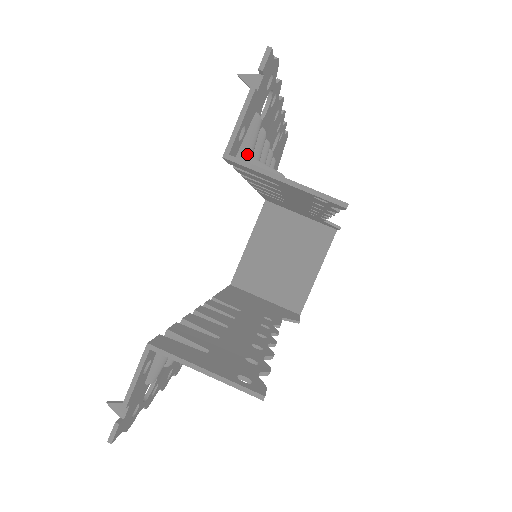
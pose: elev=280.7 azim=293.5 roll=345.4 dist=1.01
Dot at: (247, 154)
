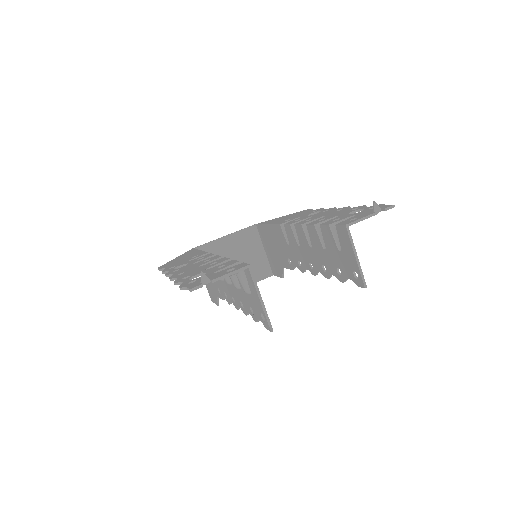
Dot at: occluded
